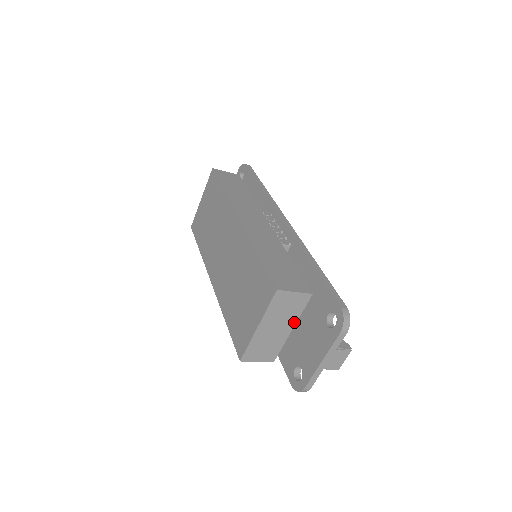
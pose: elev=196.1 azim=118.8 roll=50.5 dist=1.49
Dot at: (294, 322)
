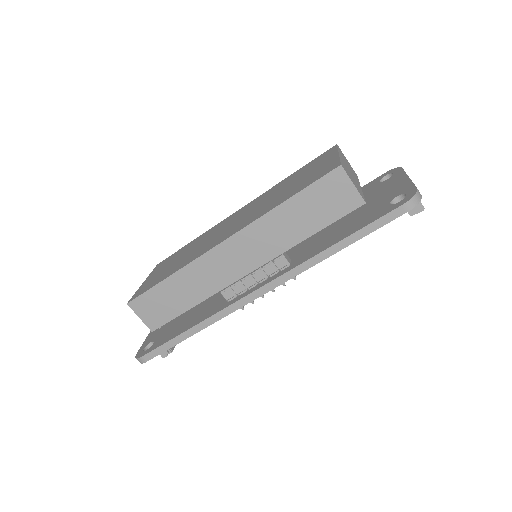
Dot at: occluded
